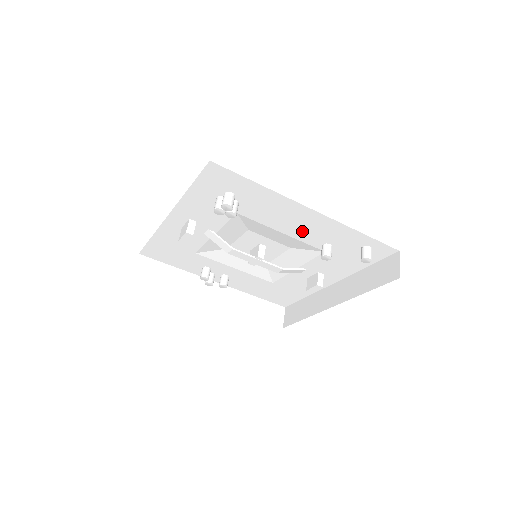
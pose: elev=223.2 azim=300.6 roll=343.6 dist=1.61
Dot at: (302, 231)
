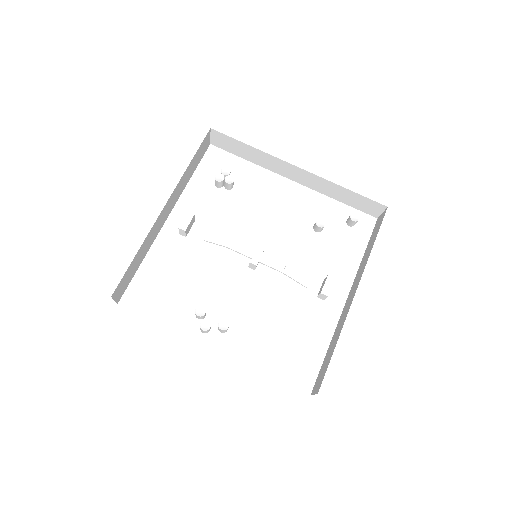
Dot at: (291, 211)
